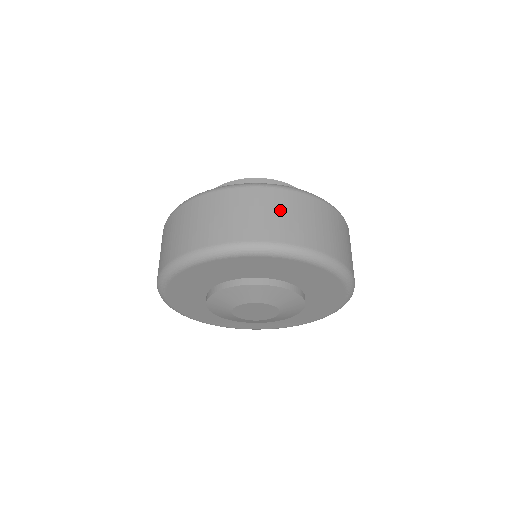
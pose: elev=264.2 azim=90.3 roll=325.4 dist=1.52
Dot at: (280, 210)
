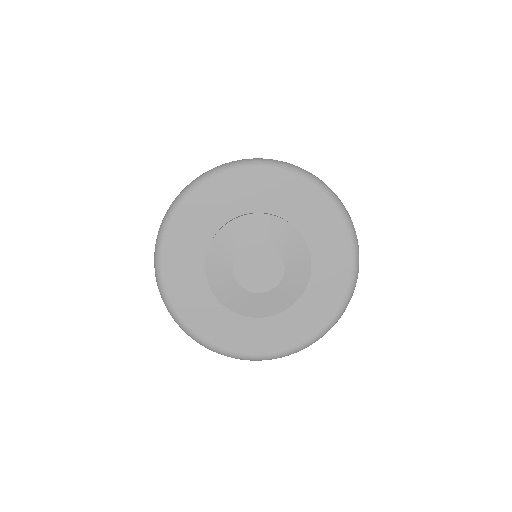
Dot at: occluded
